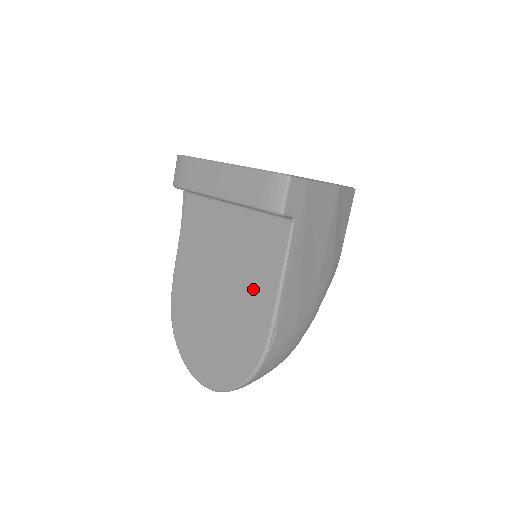
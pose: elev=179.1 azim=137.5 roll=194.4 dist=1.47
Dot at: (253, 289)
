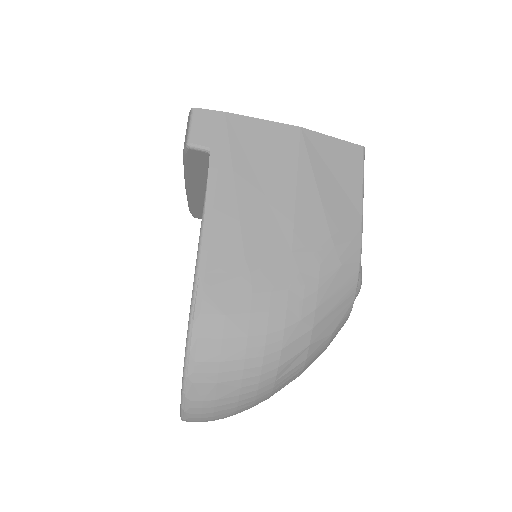
Dot at: occluded
